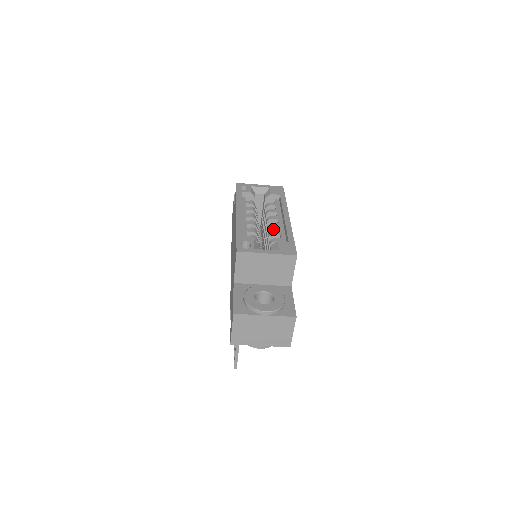
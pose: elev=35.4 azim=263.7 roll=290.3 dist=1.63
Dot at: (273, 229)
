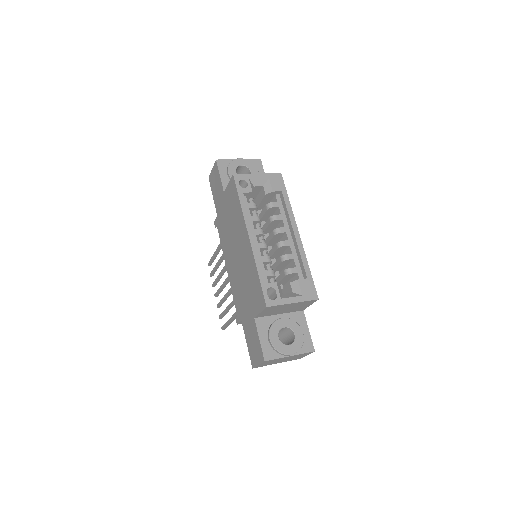
Dot at: (283, 247)
